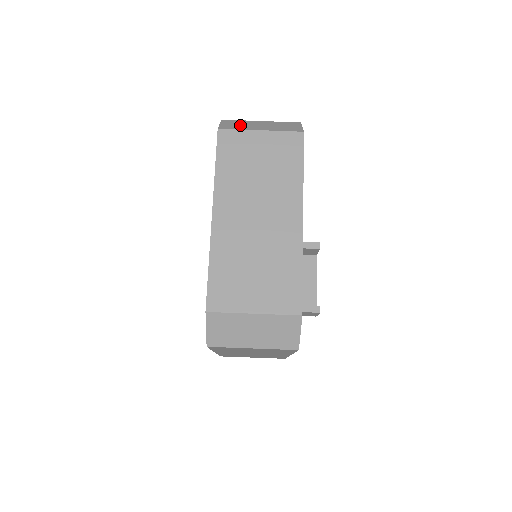
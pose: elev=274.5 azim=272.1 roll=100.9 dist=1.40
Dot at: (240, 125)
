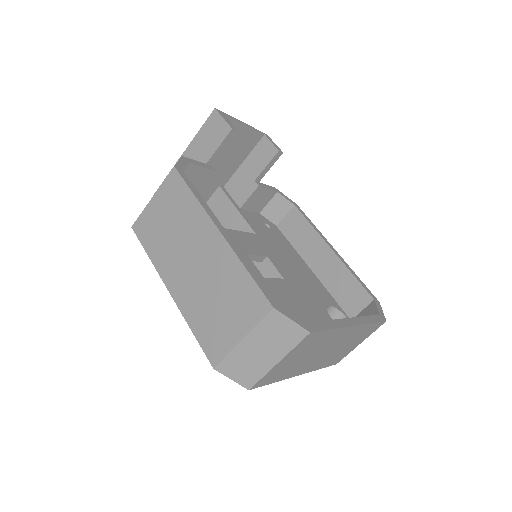
Dot at: (248, 368)
